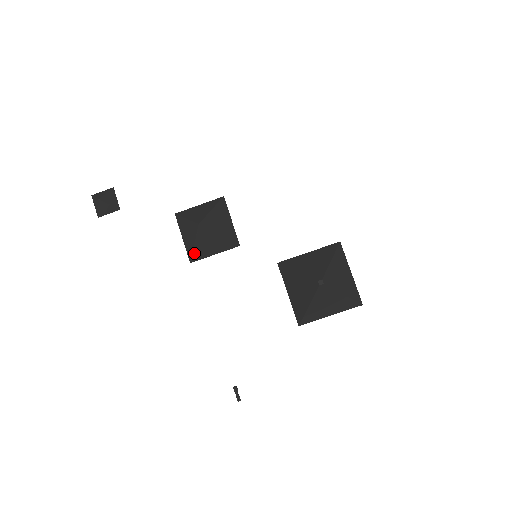
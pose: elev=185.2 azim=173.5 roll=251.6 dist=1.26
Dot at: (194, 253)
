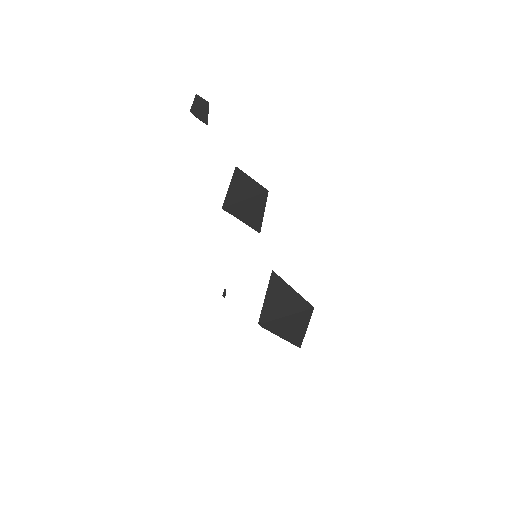
Dot at: occluded
